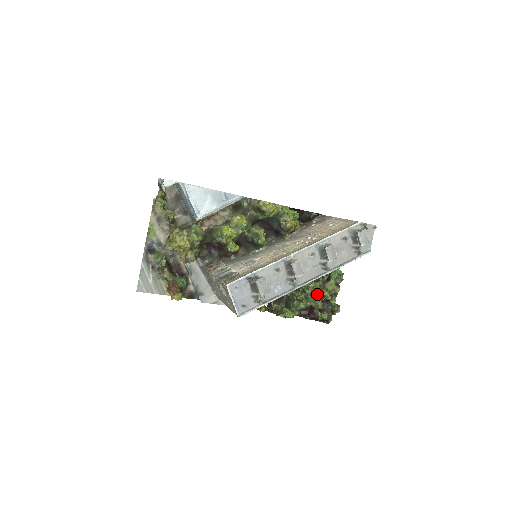
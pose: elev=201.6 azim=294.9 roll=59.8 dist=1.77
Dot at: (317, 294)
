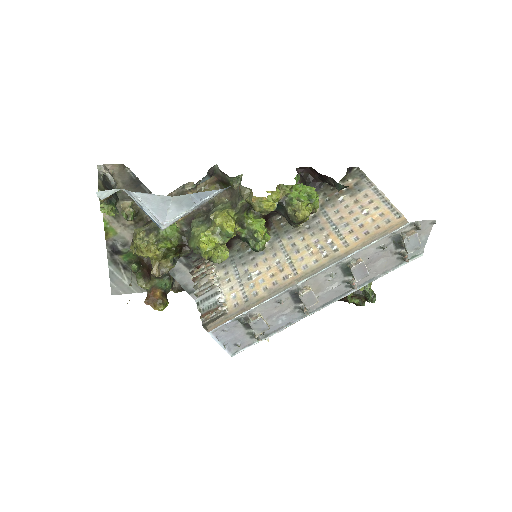
Dot at: occluded
